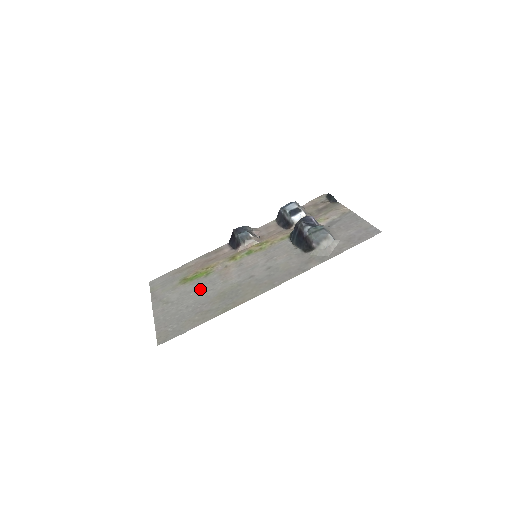
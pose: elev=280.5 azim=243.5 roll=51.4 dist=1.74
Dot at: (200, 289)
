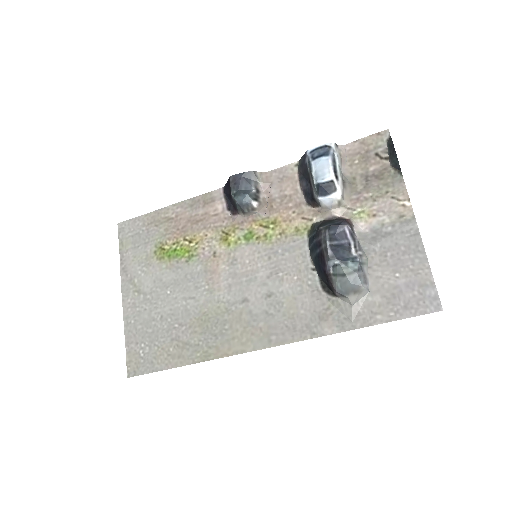
Dot at: (179, 288)
